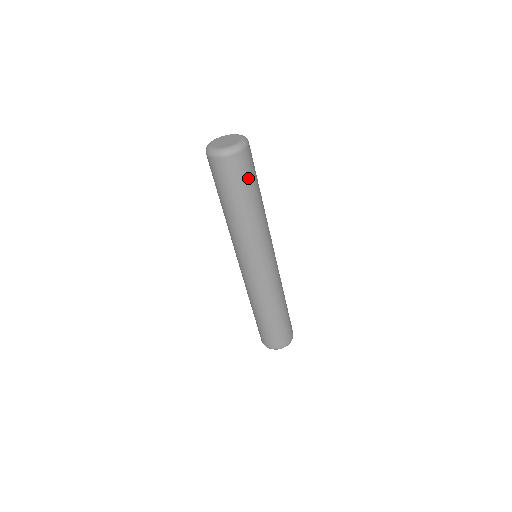
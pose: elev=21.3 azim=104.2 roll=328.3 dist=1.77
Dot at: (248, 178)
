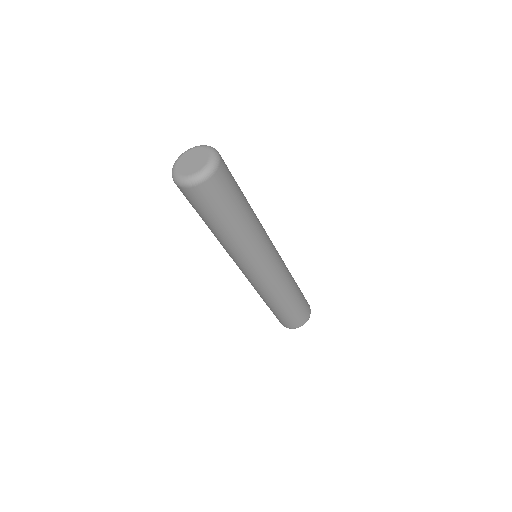
Dot at: (219, 205)
